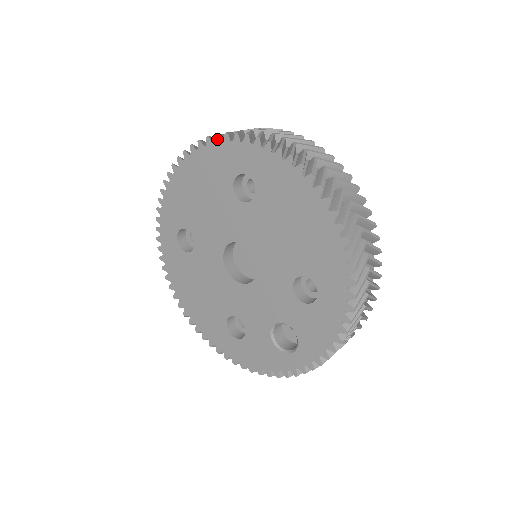
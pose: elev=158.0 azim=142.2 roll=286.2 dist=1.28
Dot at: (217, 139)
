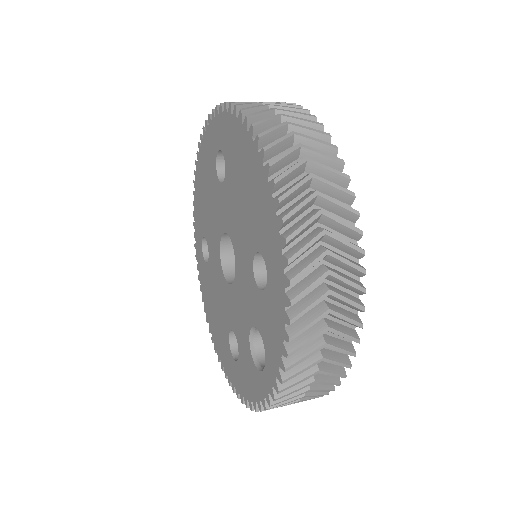
Dot at: (206, 125)
